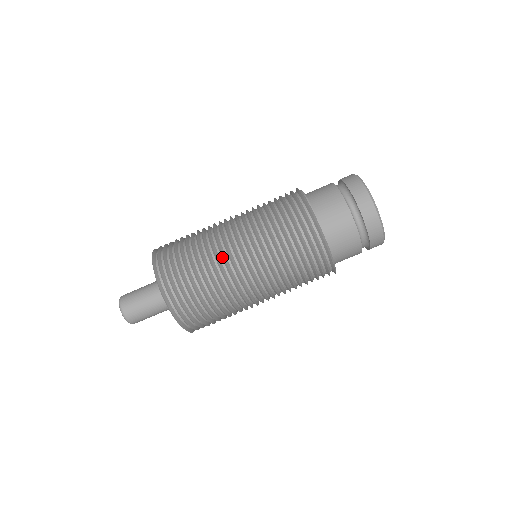
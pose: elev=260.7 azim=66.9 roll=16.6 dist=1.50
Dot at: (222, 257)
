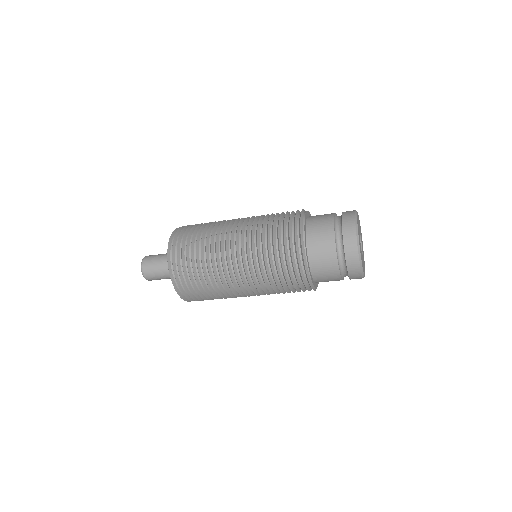
Dot at: (228, 284)
